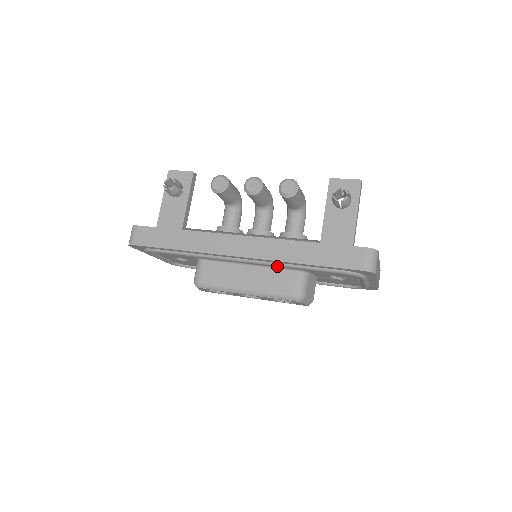
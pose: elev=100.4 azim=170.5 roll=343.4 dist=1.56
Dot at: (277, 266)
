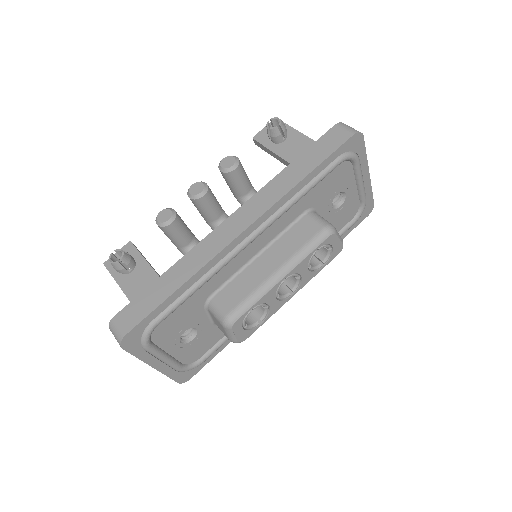
Dot at: (284, 224)
